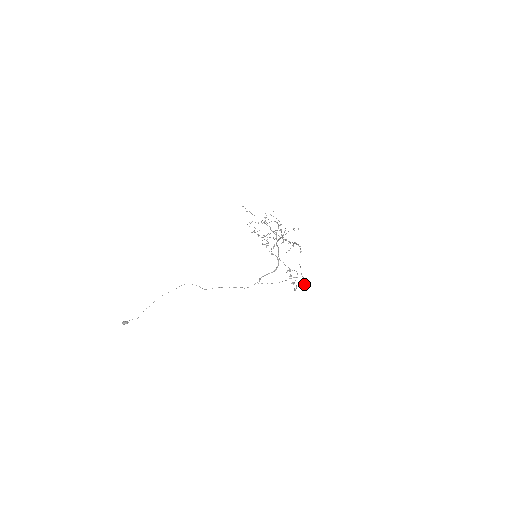
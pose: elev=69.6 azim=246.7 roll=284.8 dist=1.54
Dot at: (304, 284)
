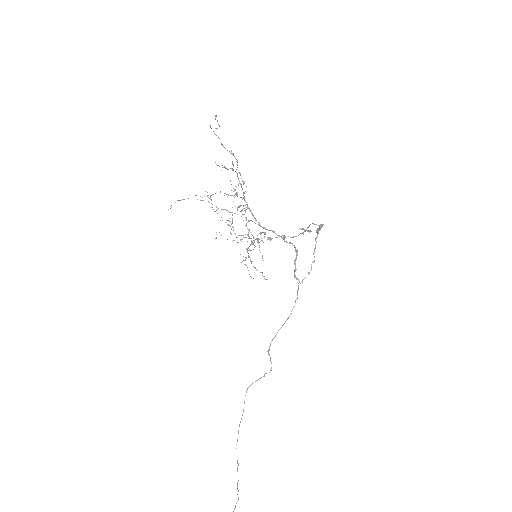
Dot at: (215, 116)
